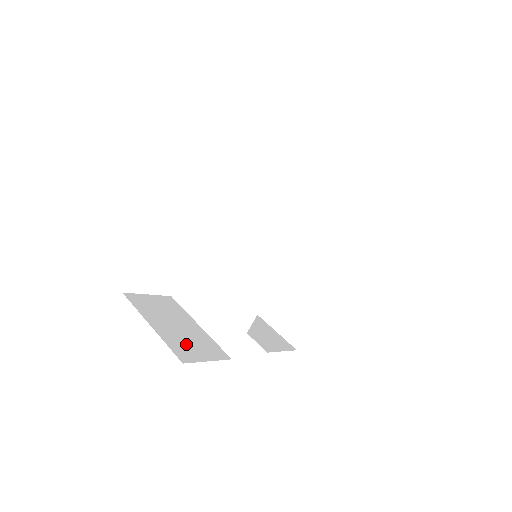
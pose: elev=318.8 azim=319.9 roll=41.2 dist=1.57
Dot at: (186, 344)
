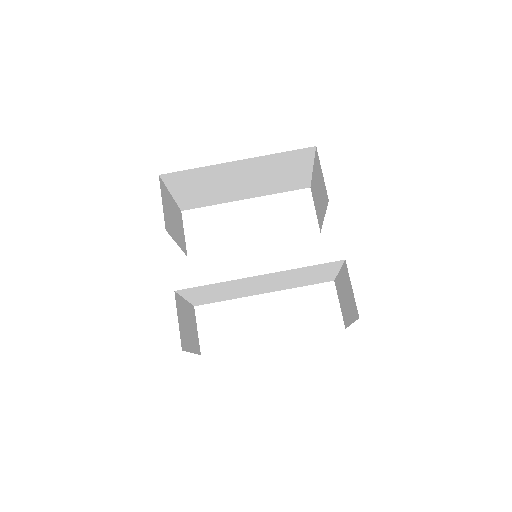
Dot at: (167, 203)
